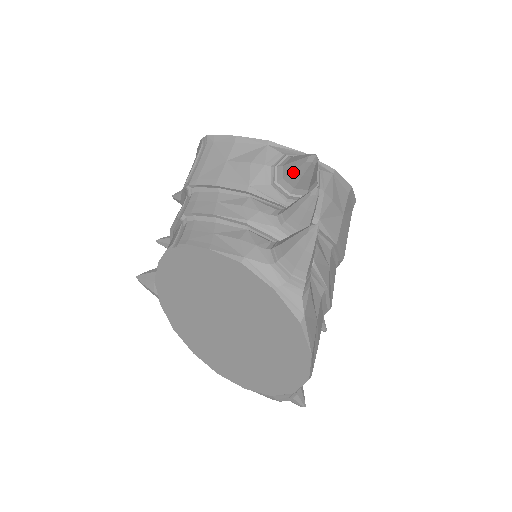
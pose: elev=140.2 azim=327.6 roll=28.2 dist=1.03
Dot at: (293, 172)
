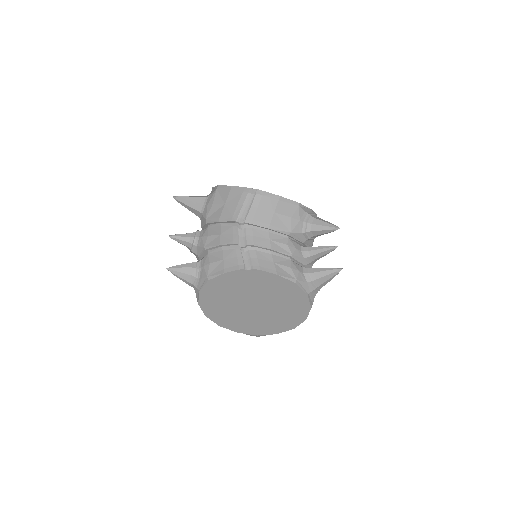
Dot at: (320, 231)
